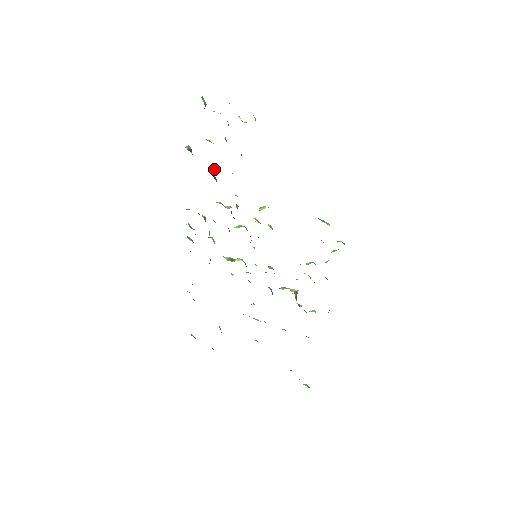
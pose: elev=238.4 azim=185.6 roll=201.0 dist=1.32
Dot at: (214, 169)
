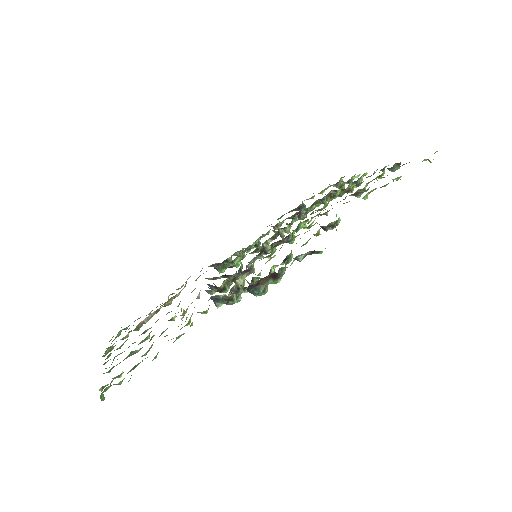
Dot at: (304, 215)
